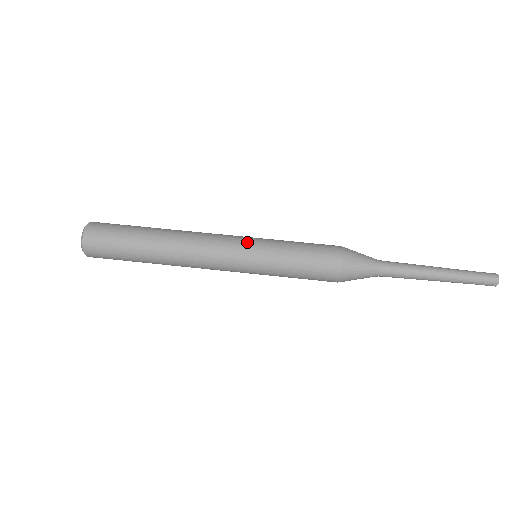
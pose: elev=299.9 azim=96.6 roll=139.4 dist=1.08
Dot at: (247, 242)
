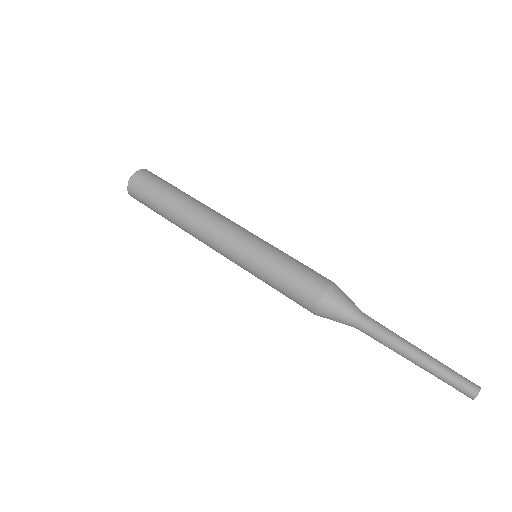
Dot at: (254, 237)
